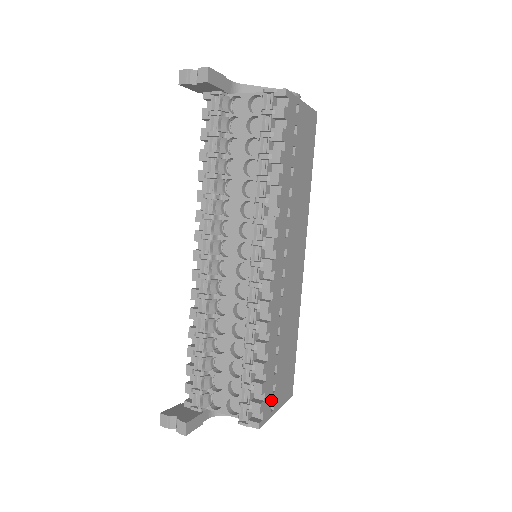
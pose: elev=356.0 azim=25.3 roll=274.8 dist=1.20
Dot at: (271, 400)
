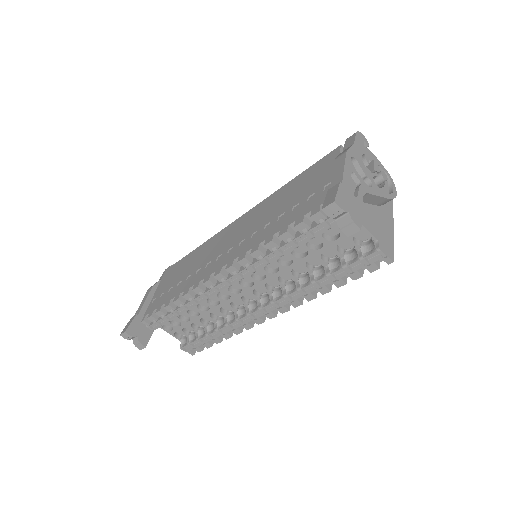
Dot at: occluded
